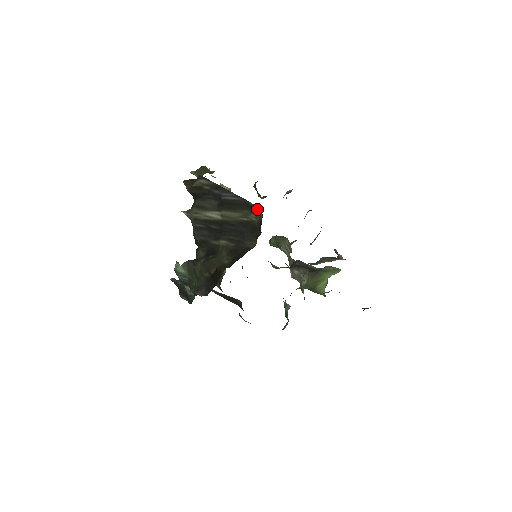
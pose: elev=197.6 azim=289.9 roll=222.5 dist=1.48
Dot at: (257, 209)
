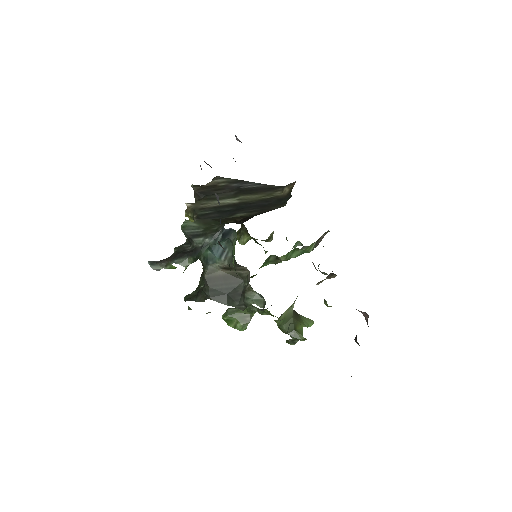
Dot at: (284, 186)
